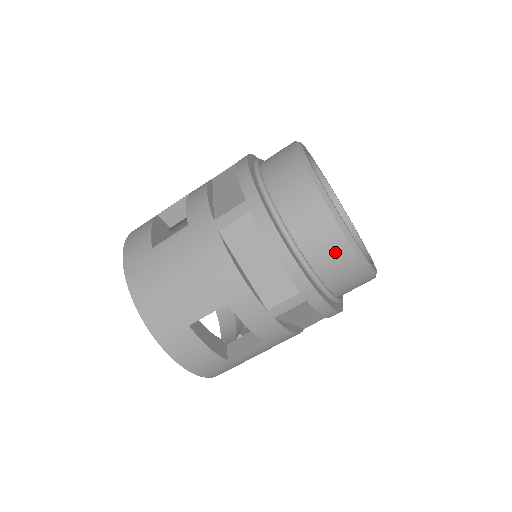
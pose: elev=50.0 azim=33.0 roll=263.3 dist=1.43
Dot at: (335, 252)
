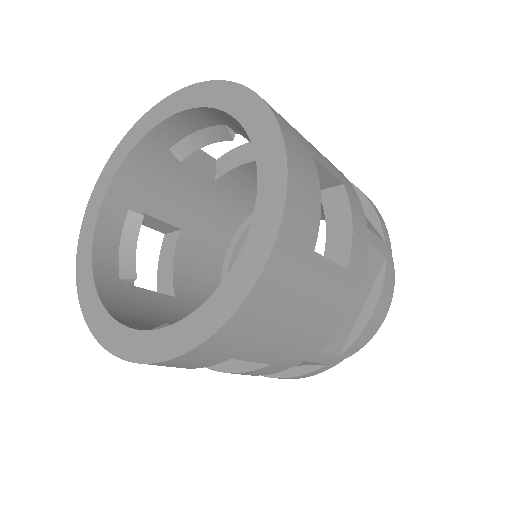
Dot at: occluded
